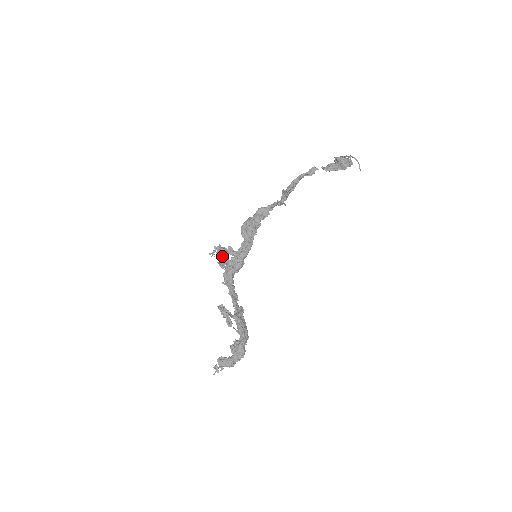
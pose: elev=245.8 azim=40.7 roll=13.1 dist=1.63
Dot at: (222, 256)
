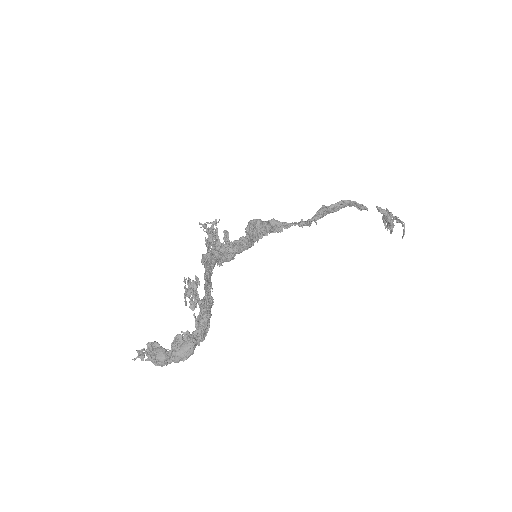
Dot at: occluded
